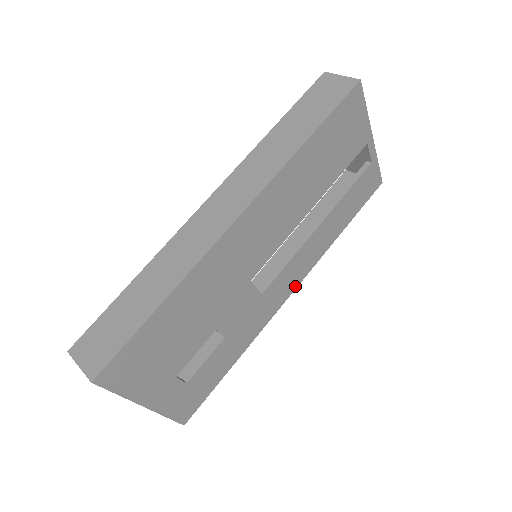
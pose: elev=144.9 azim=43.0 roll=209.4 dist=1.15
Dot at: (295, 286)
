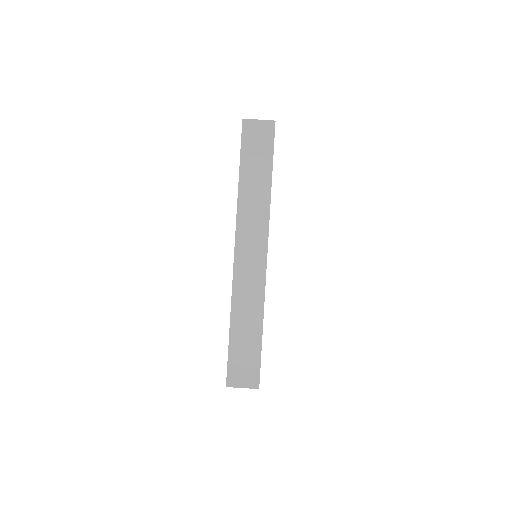
Dot at: occluded
